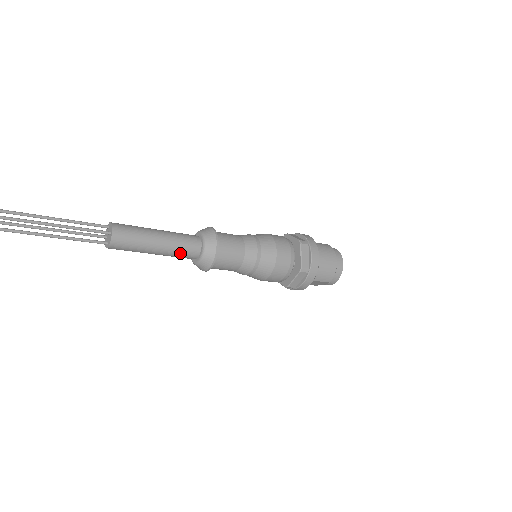
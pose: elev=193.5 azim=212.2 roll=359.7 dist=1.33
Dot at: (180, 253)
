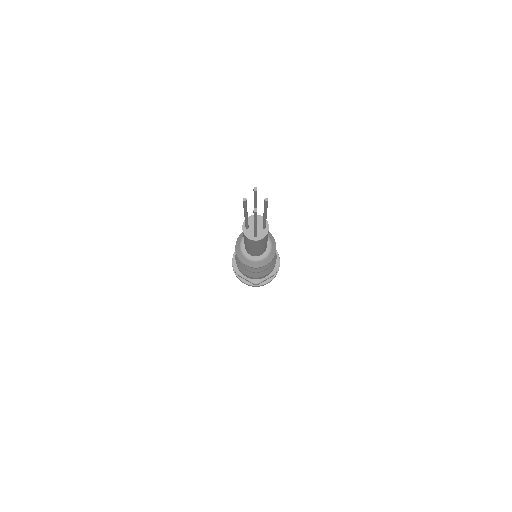
Dot at: (262, 251)
